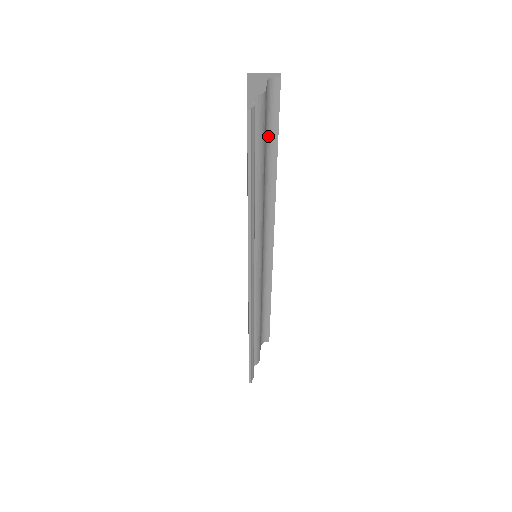
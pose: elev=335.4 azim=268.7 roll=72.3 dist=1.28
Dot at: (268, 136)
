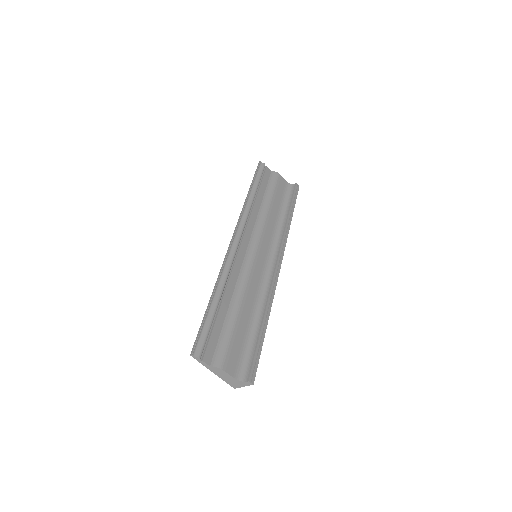
Dot at: (286, 204)
